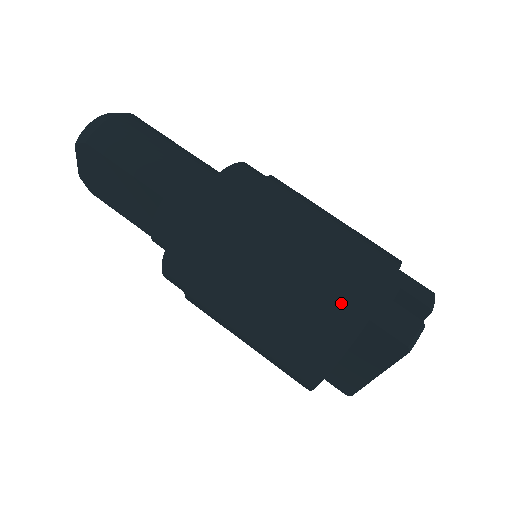
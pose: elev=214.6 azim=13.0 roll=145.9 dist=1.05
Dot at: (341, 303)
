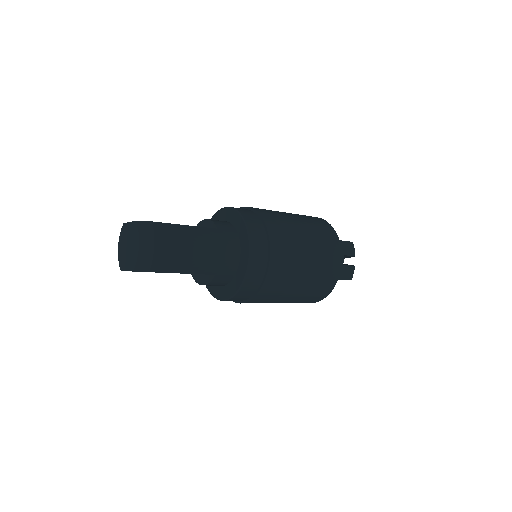
Dot at: (326, 282)
